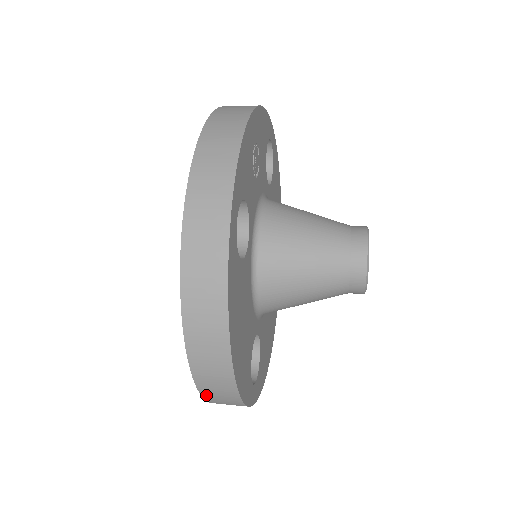
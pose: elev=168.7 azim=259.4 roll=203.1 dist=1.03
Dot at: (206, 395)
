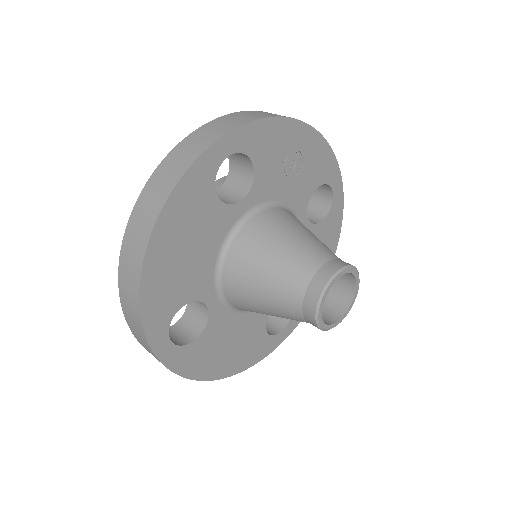
Dot at: (122, 292)
